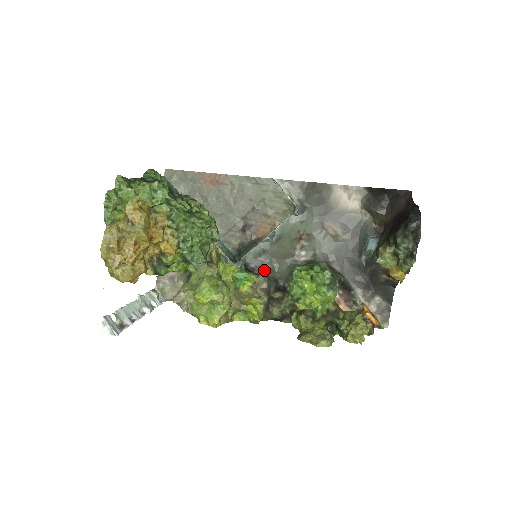
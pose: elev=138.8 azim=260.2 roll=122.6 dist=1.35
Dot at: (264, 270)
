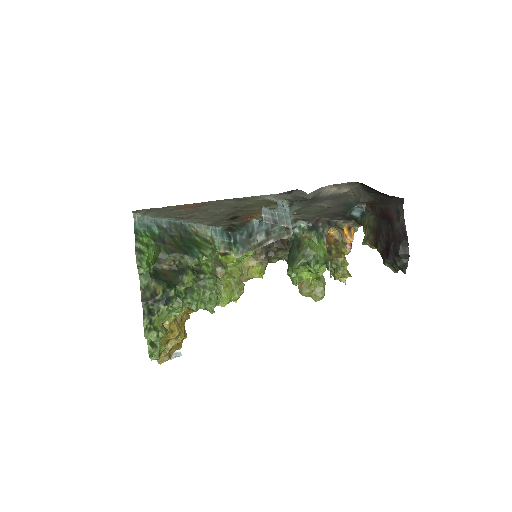
Dot at: occluded
